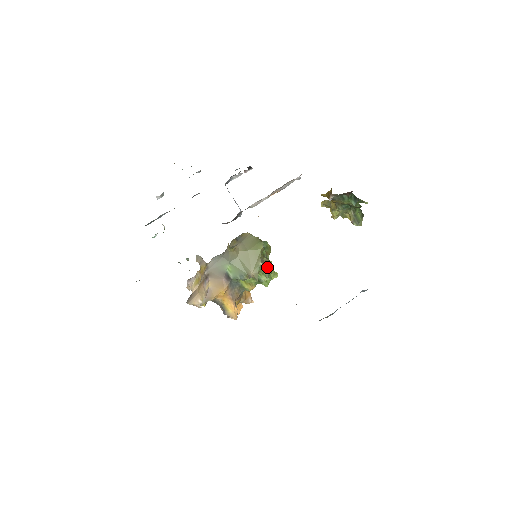
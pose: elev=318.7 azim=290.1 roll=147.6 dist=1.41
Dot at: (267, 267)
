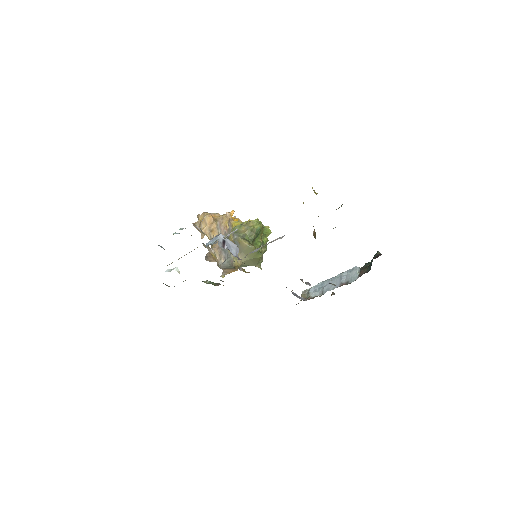
Dot at: occluded
